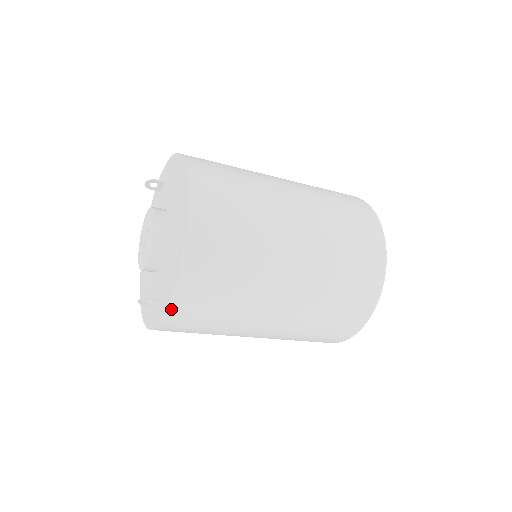
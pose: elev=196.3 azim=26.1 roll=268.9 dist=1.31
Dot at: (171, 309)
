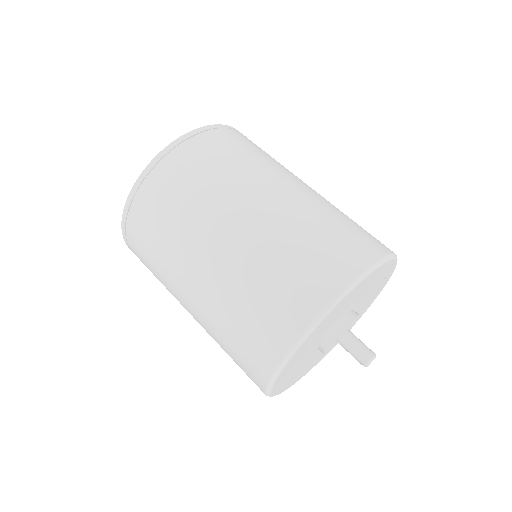
Dot at: (124, 226)
